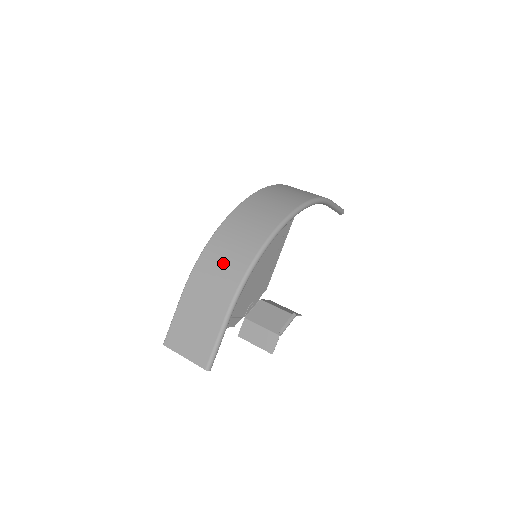
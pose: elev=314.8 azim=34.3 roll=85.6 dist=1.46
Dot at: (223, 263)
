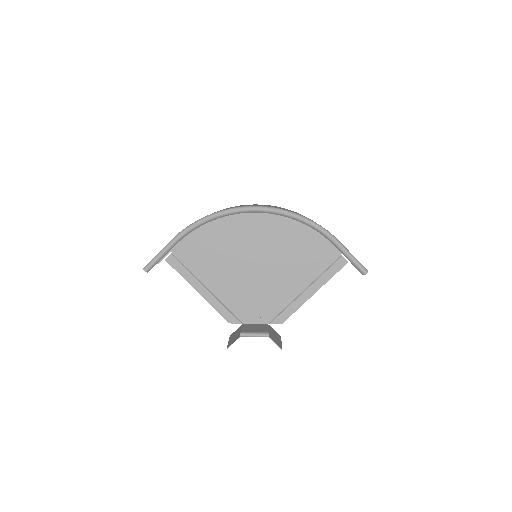
Dot at: occluded
